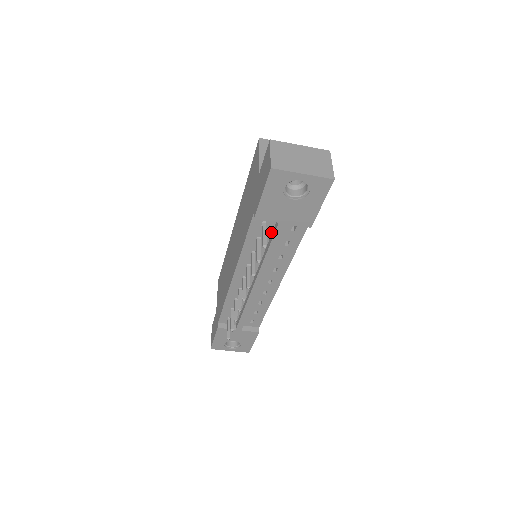
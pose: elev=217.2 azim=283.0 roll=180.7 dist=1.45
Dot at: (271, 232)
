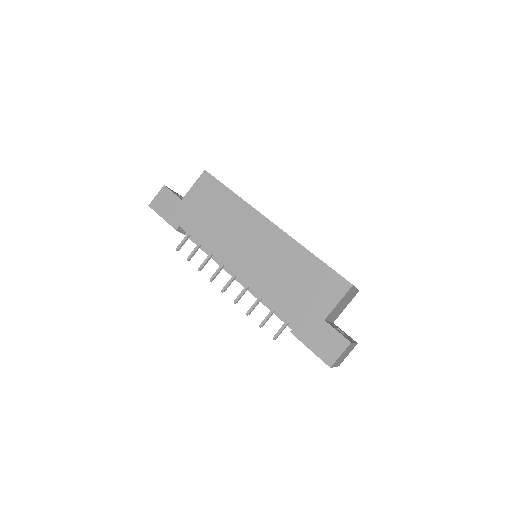
Dot at: occluded
